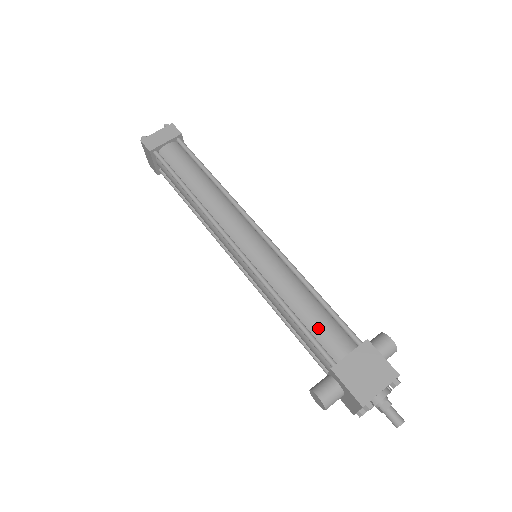
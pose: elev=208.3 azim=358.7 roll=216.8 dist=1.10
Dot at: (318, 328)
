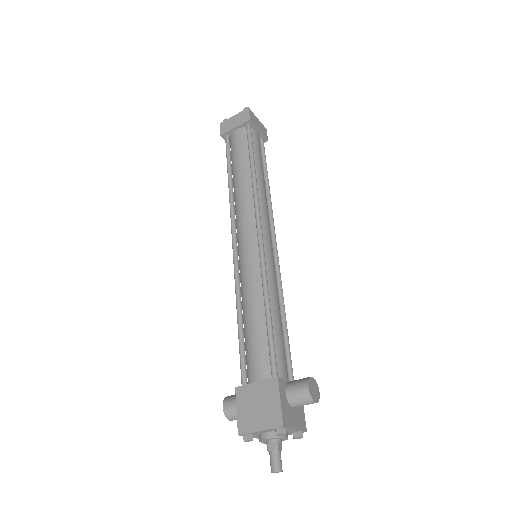
Dot at: (250, 346)
